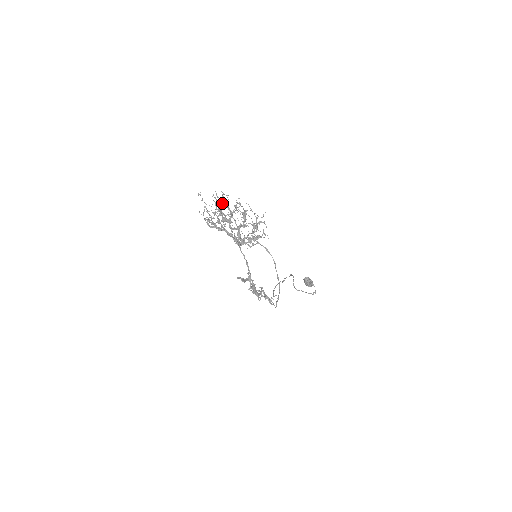
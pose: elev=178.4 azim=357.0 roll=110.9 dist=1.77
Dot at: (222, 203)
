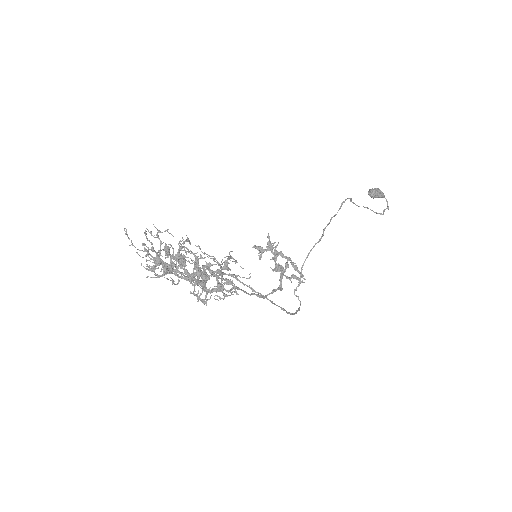
Dot at: occluded
